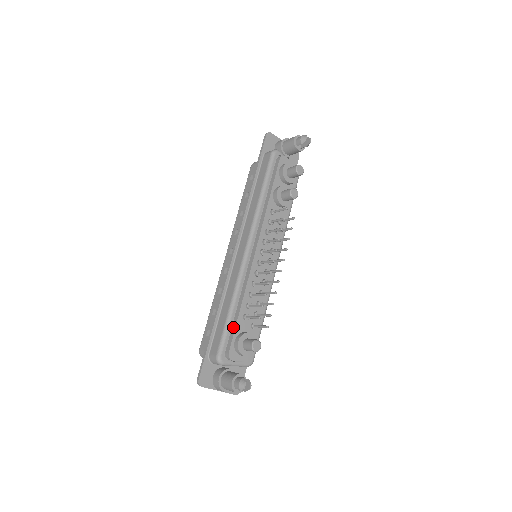
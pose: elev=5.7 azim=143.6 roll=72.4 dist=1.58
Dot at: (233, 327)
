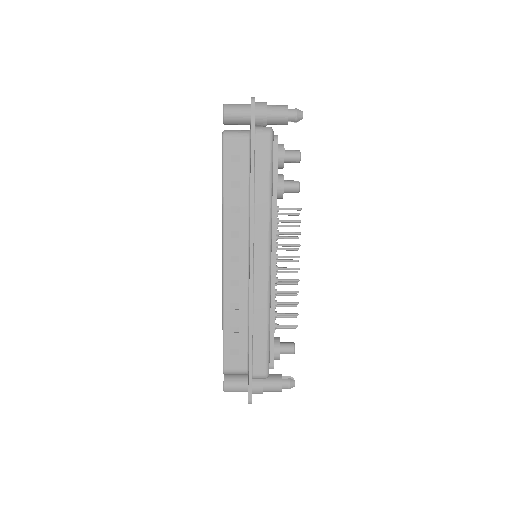
Dot at: (271, 342)
